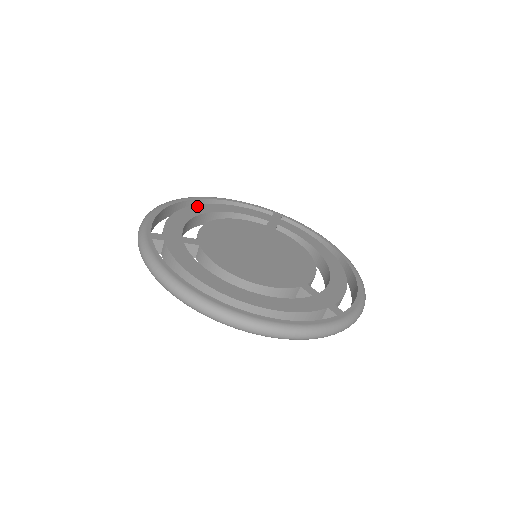
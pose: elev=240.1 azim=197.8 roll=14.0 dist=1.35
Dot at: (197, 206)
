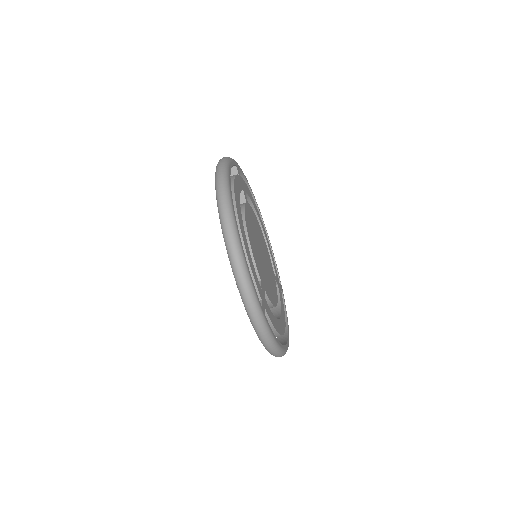
Dot at: occluded
